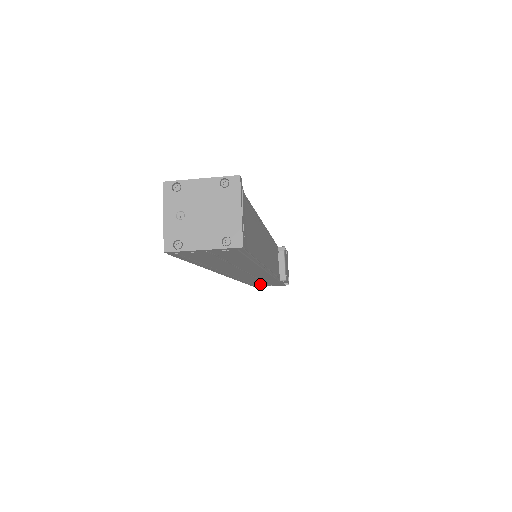
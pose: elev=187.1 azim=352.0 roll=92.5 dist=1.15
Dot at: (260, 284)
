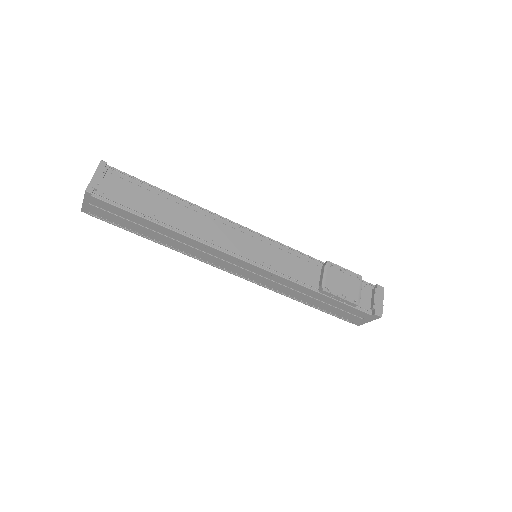
Dot at: (332, 310)
